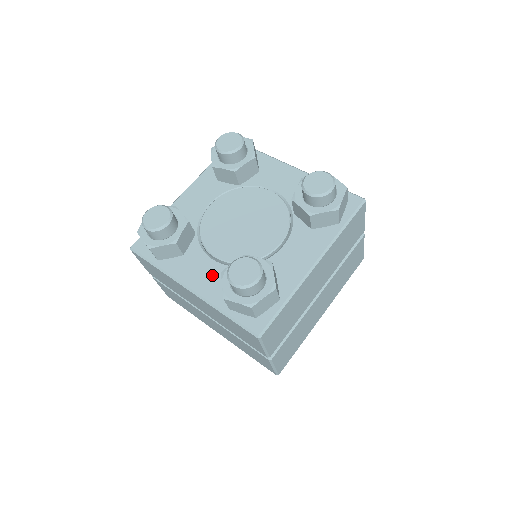
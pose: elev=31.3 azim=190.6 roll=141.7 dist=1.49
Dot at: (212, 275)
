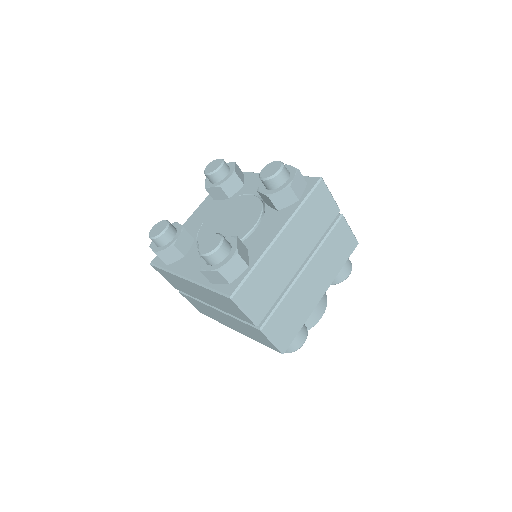
Dot at: occluded
